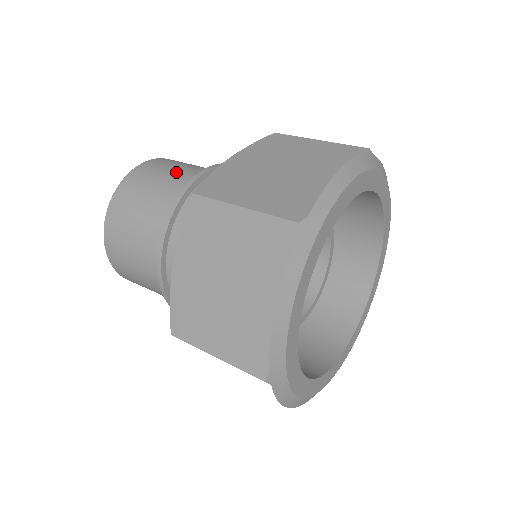
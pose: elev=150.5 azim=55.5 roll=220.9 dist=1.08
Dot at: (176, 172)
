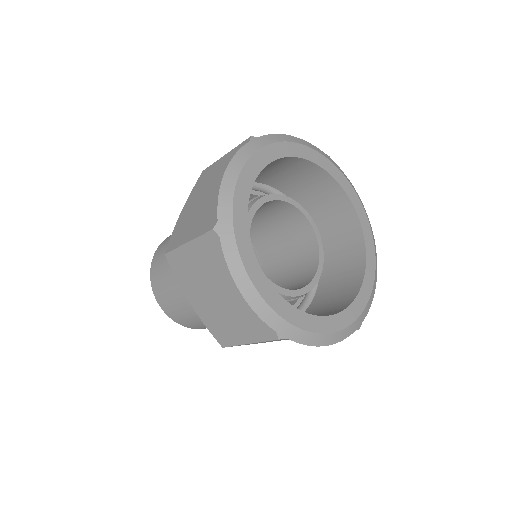
Dot at: occluded
